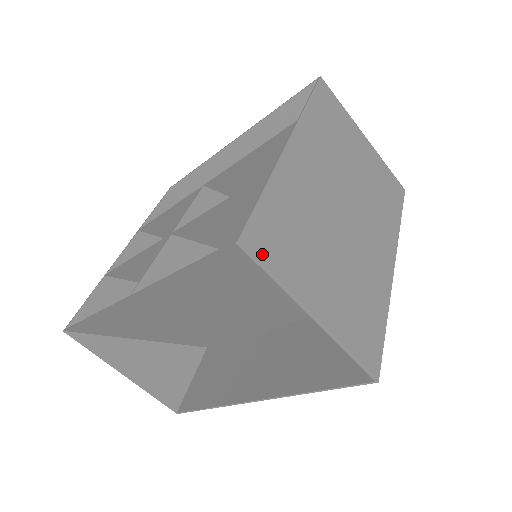
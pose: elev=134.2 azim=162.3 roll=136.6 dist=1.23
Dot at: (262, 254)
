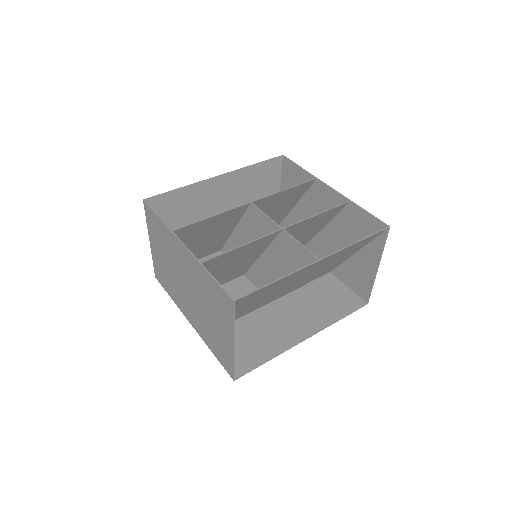
Dot at: (383, 235)
